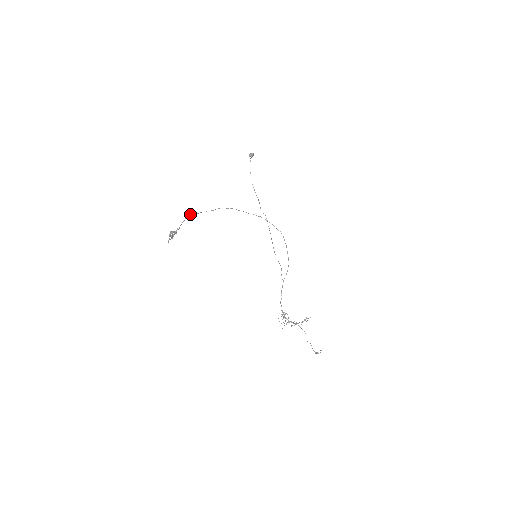
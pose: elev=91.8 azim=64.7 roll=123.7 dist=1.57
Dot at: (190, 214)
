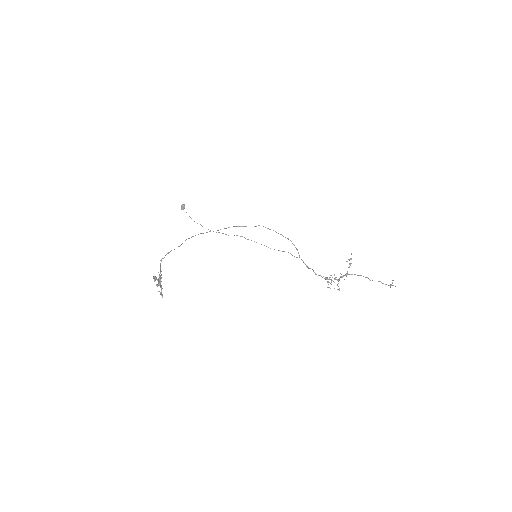
Dot at: (161, 259)
